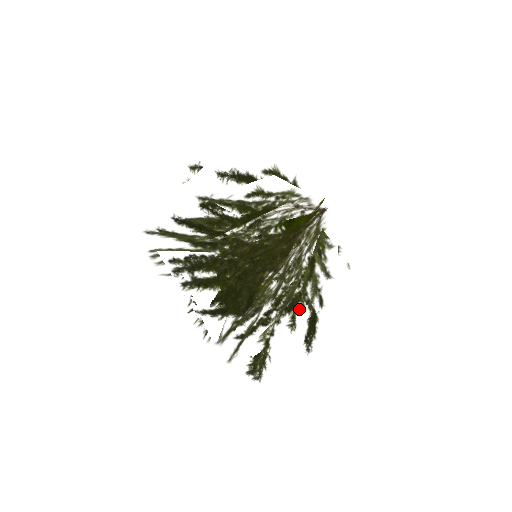
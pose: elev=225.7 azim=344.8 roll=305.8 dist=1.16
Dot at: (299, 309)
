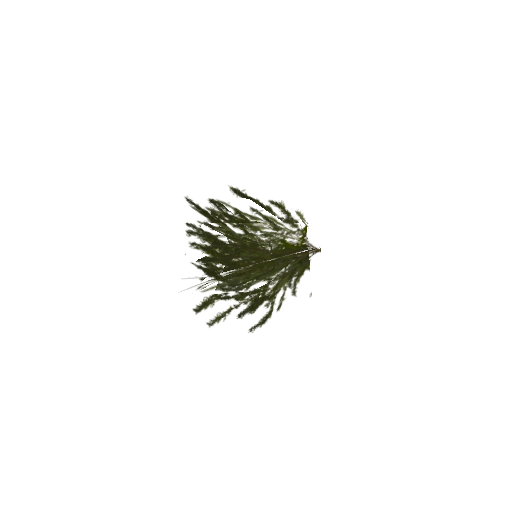
Dot at: (235, 287)
